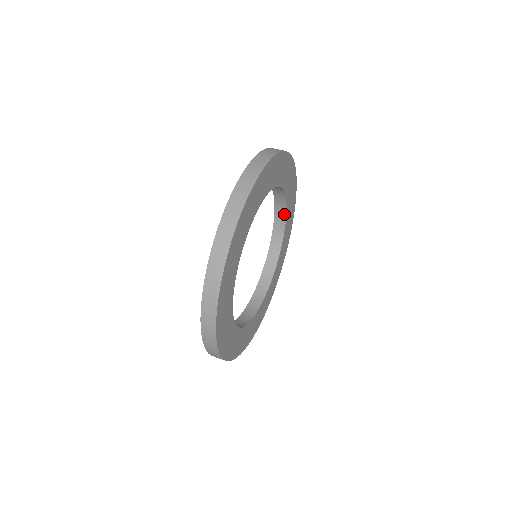
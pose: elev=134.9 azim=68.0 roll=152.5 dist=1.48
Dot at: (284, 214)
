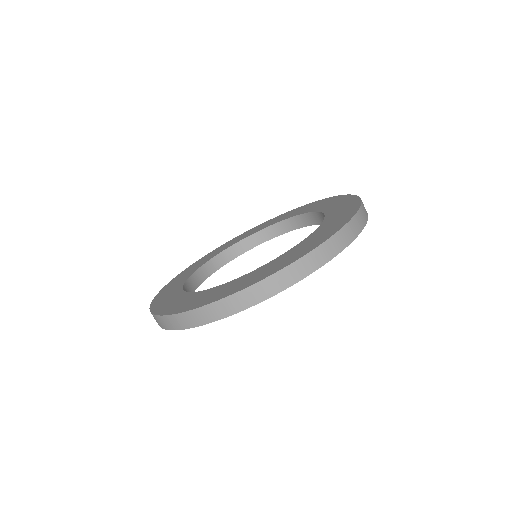
Dot at: occluded
